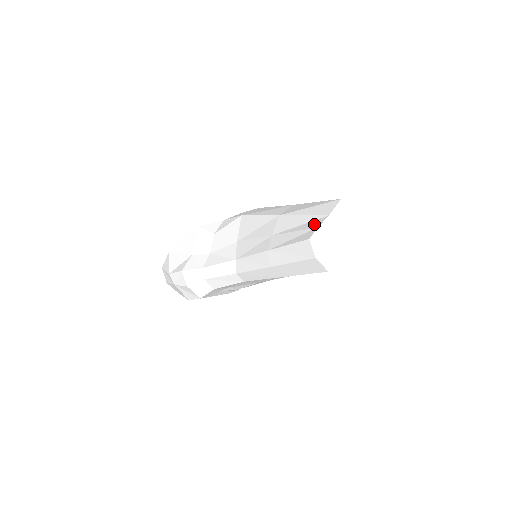
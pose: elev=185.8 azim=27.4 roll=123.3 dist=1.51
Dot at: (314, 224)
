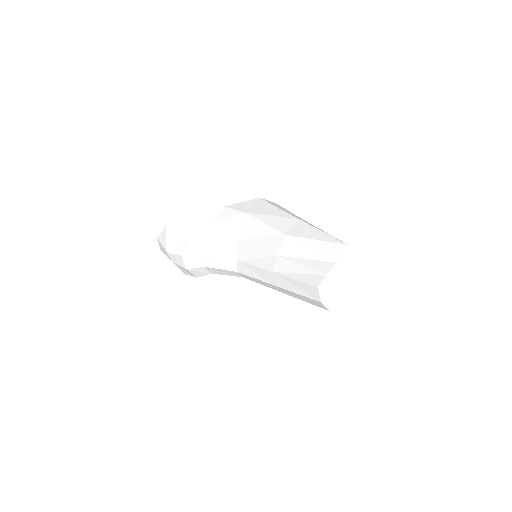
Dot at: (322, 267)
